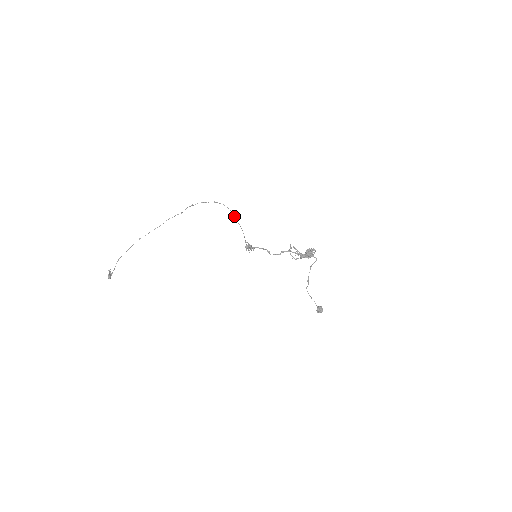
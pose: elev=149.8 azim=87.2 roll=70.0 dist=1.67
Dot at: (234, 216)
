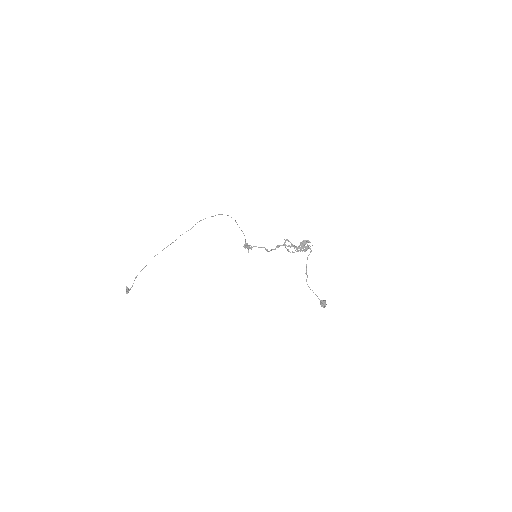
Dot at: (237, 224)
